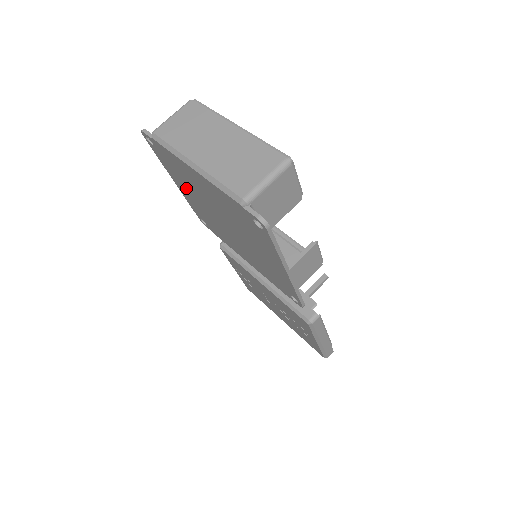
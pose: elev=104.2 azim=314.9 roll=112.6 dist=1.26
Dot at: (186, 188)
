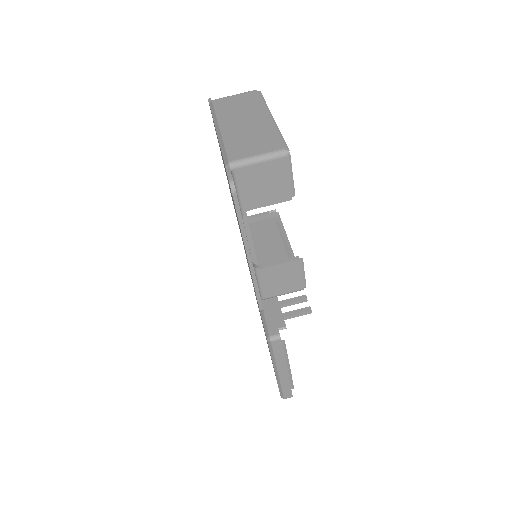
Dot at: occluded
